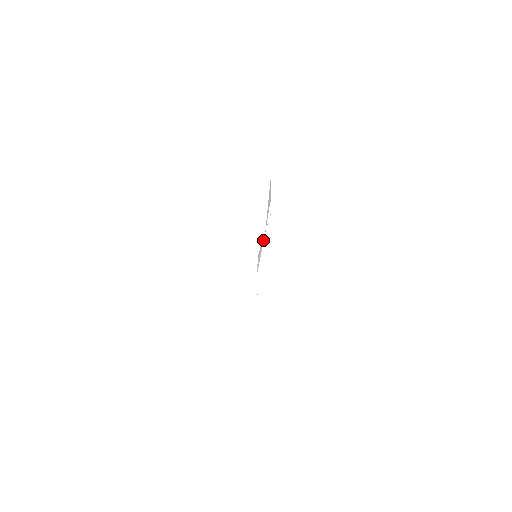
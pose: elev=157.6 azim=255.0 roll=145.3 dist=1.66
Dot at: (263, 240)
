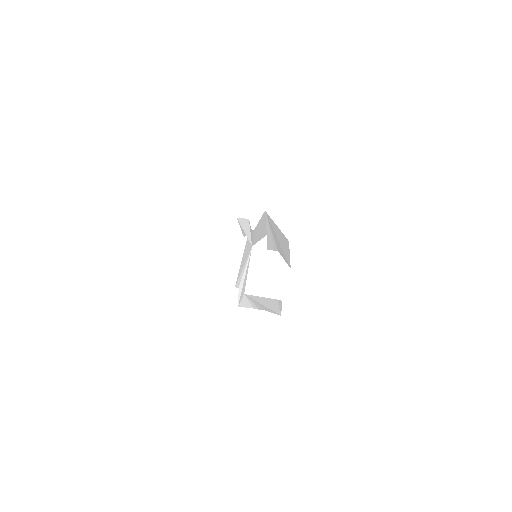
Dot at: (249, 256)
